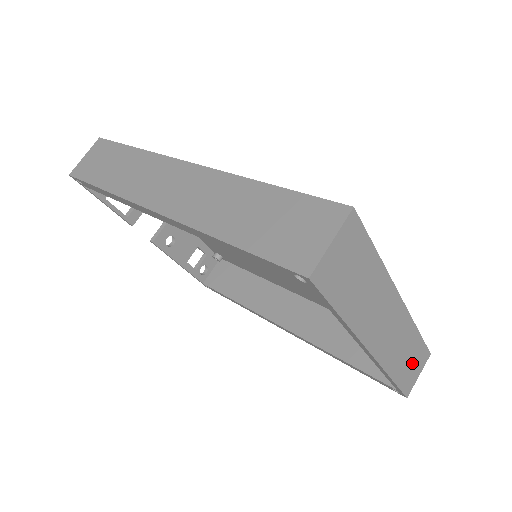
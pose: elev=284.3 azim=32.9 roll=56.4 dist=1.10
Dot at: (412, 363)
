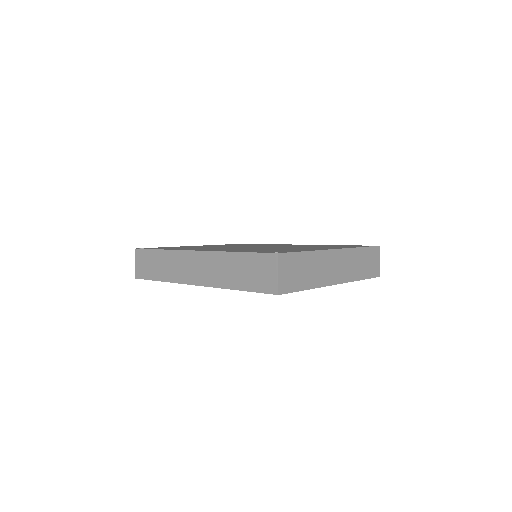
Dot at: (369, 262)
